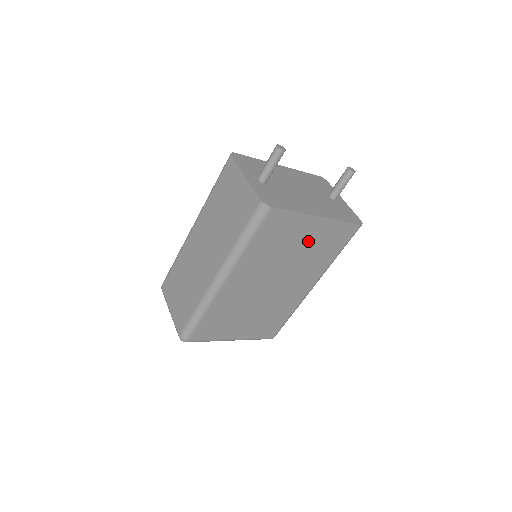
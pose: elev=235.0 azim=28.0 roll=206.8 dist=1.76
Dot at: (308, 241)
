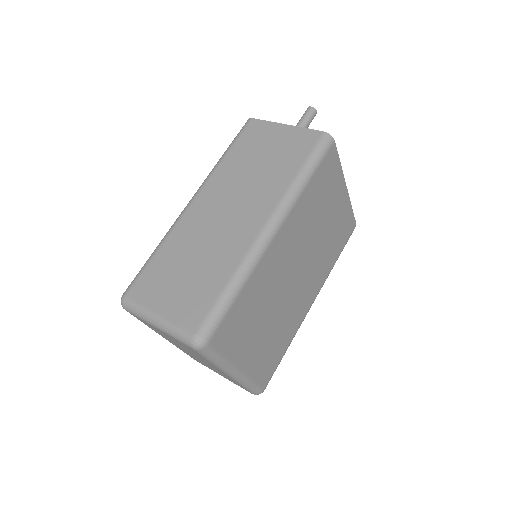
Dot at: (332, 218)
